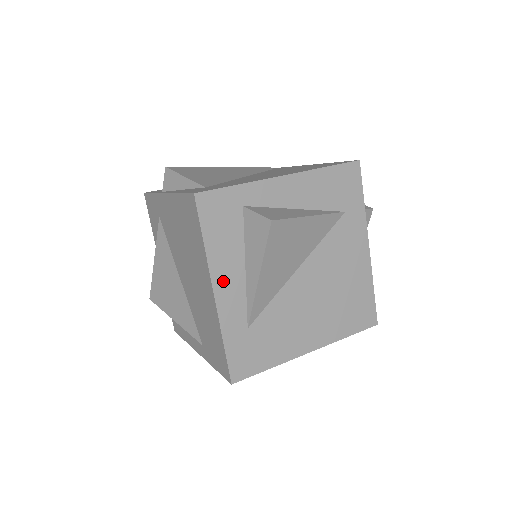
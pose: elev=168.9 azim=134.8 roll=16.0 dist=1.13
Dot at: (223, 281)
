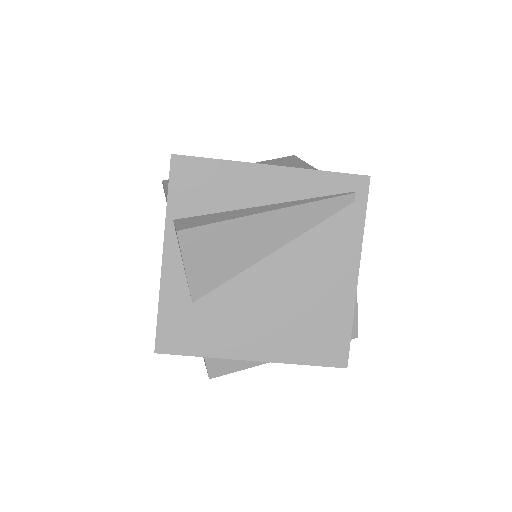
Dot at: occluded
